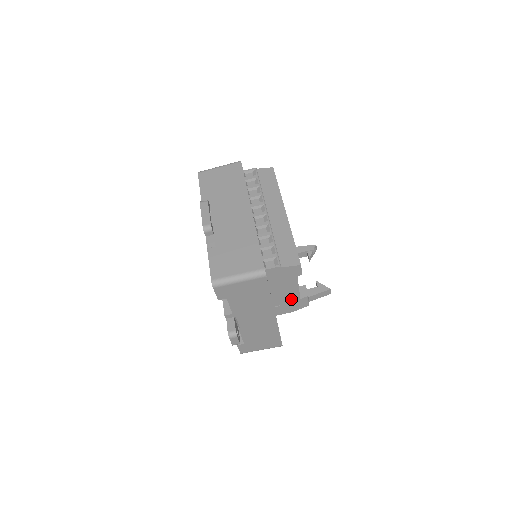
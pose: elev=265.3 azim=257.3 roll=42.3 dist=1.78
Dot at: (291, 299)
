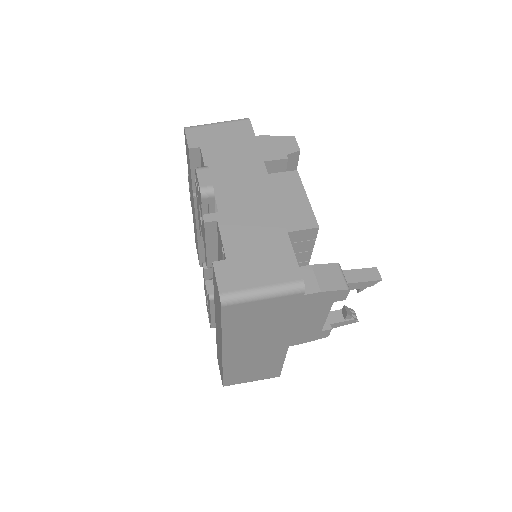
Dot at: (303, 222)
